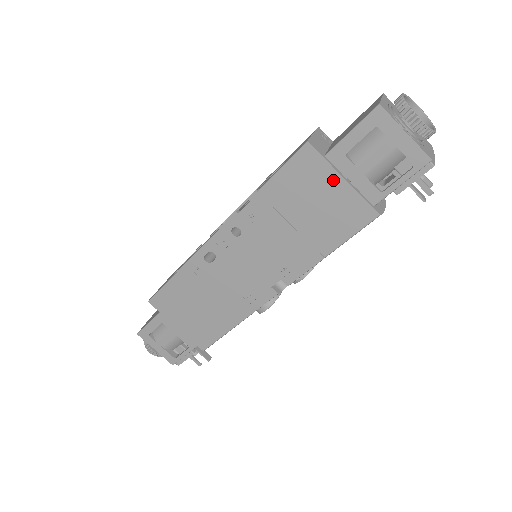
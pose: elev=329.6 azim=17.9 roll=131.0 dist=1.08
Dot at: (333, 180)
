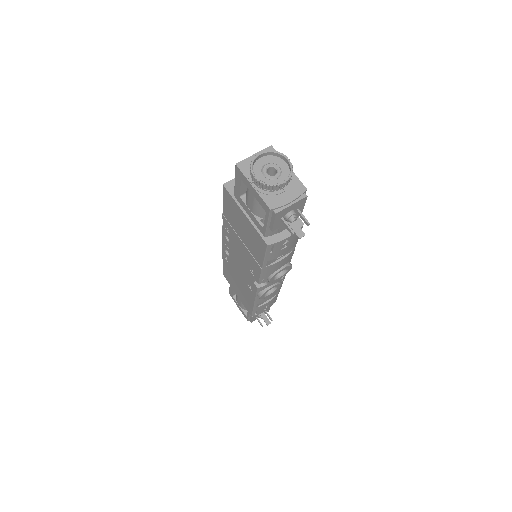
Dot at: (241, 214)
